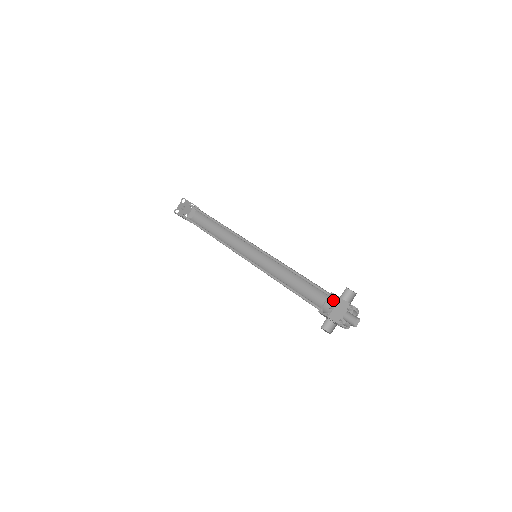
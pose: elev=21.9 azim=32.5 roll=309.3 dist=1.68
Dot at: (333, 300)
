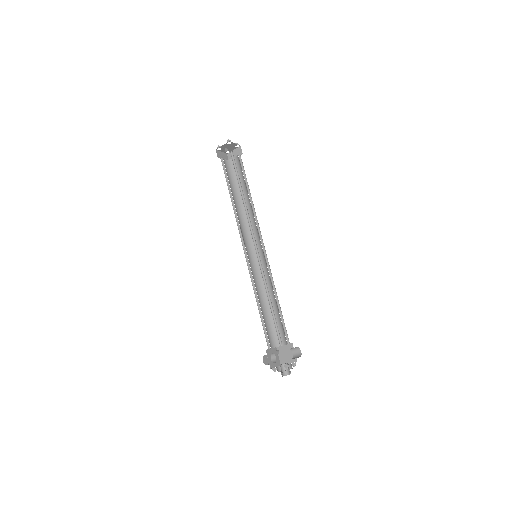
Dot at: (286, 341)
